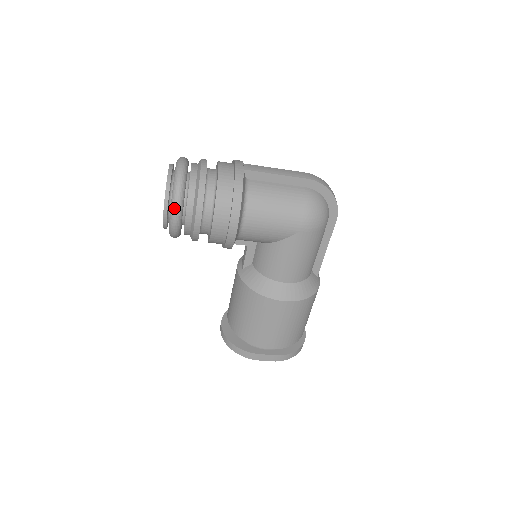
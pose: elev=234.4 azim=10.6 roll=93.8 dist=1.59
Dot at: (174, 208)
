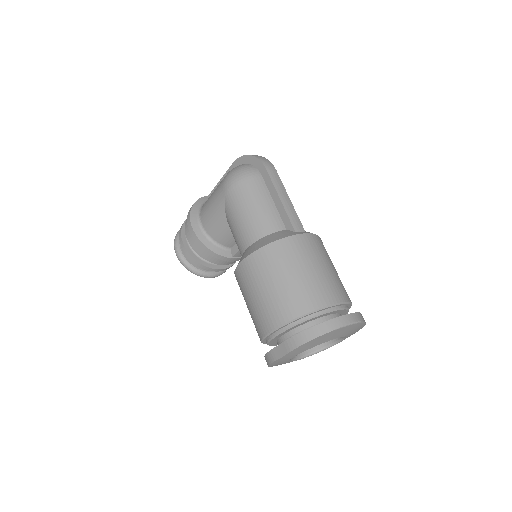
Dot at: (174, 246)
